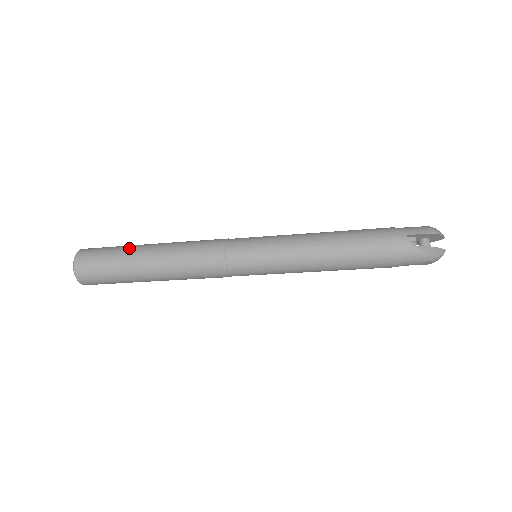
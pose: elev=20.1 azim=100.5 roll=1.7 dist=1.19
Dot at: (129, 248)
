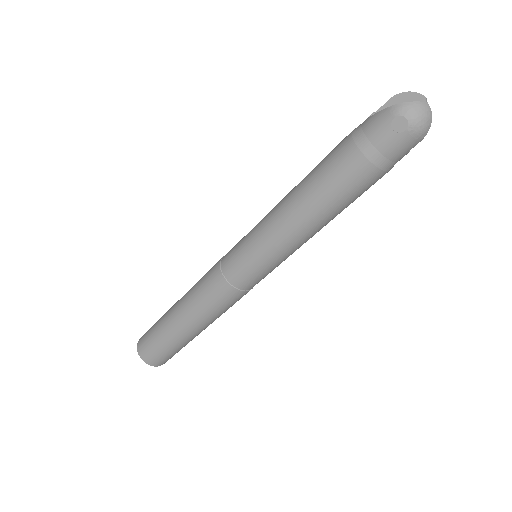
Dot at: occluded
